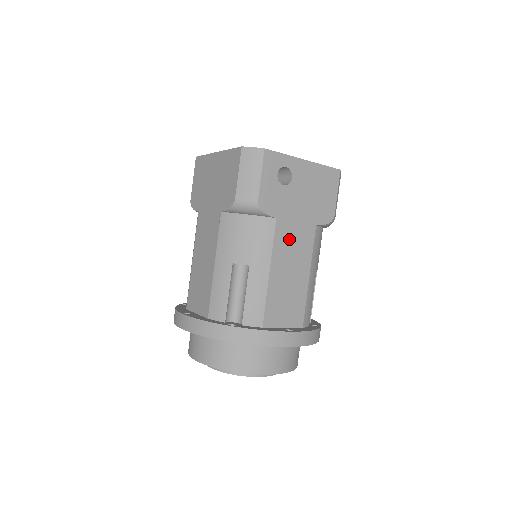
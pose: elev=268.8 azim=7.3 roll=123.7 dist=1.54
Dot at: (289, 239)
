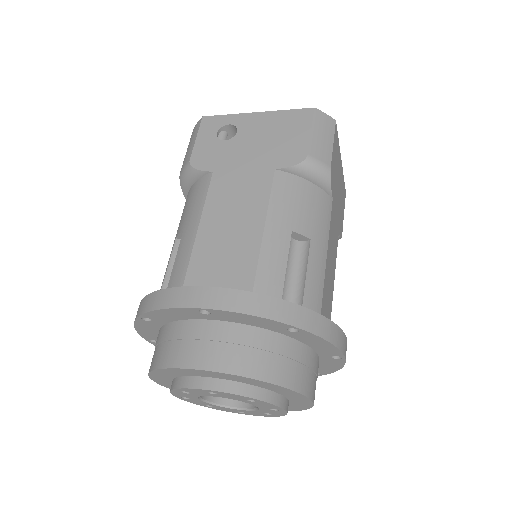
Dot at: (231, 190)
